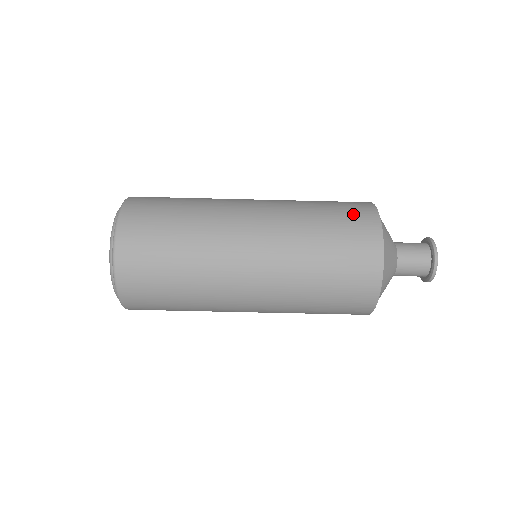
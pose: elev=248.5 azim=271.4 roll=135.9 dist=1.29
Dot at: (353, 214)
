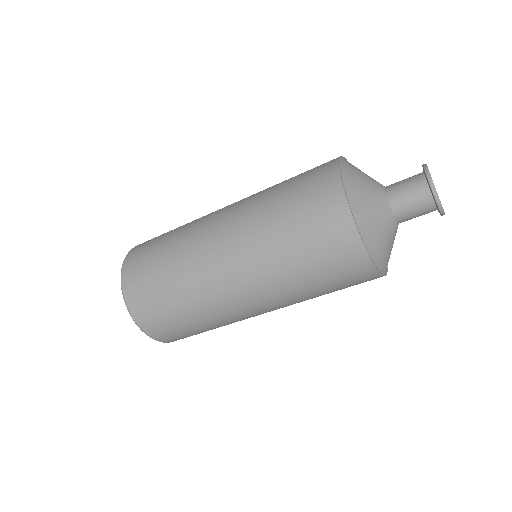
Dot at: (319, 215)
